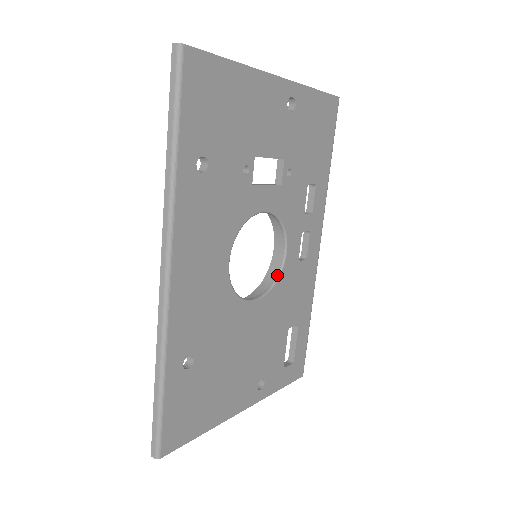
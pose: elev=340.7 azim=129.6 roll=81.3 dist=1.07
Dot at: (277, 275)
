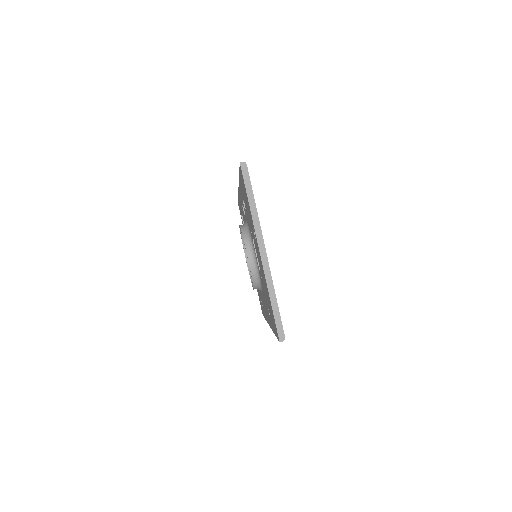
Dot at: occluded
